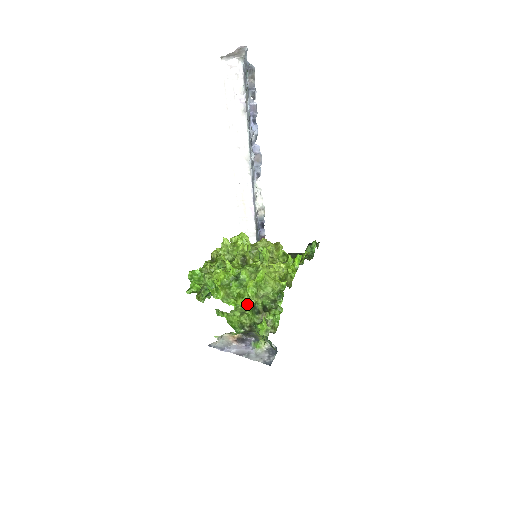
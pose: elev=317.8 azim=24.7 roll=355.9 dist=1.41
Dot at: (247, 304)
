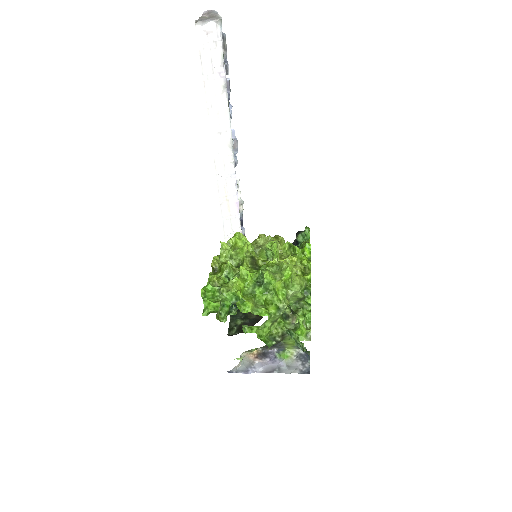
Dot at: (279, 310)
